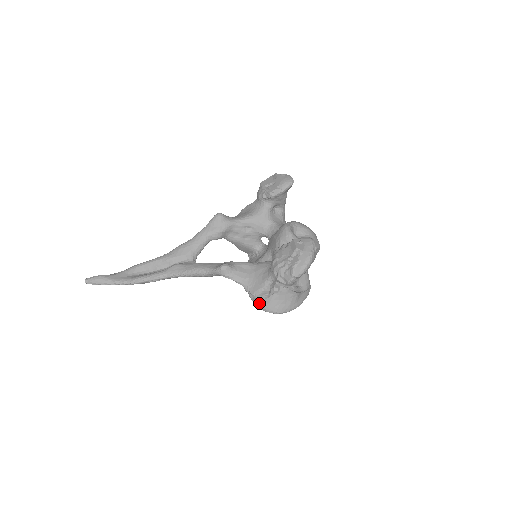
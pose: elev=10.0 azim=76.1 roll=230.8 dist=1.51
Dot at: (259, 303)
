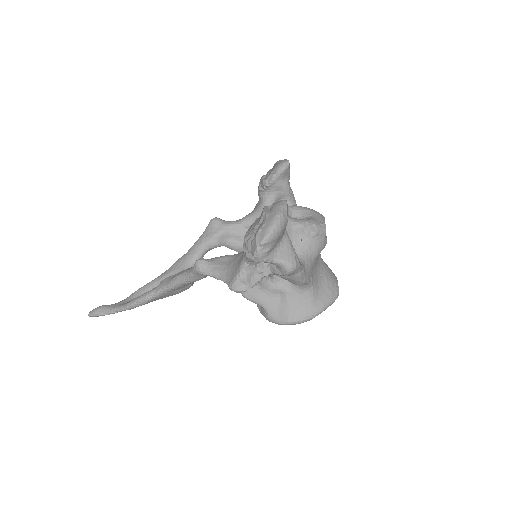
Dot at: (265, 313)
